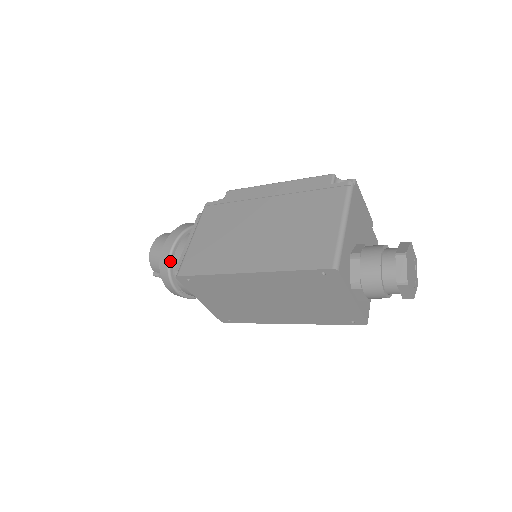
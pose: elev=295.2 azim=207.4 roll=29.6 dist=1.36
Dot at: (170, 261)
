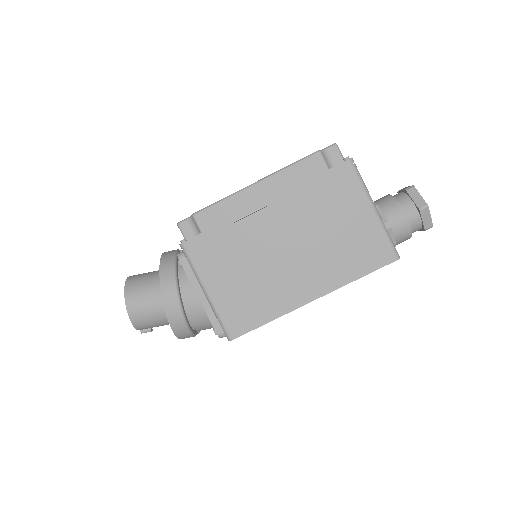
Dot at: (187, 323)
